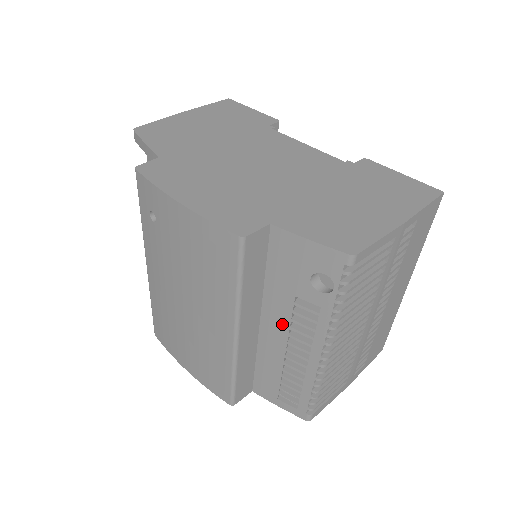
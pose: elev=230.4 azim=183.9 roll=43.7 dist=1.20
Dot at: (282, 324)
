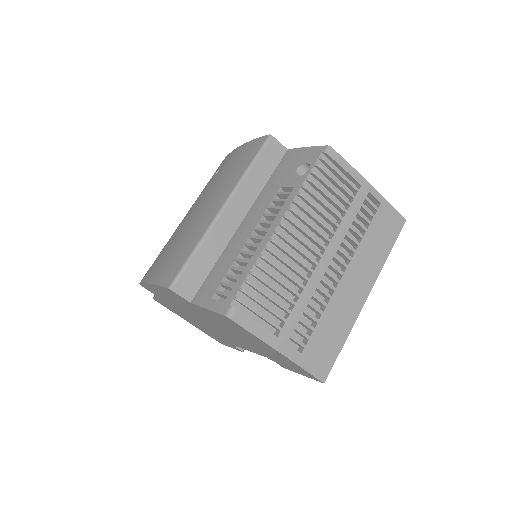
Dot at: (259, 214)
